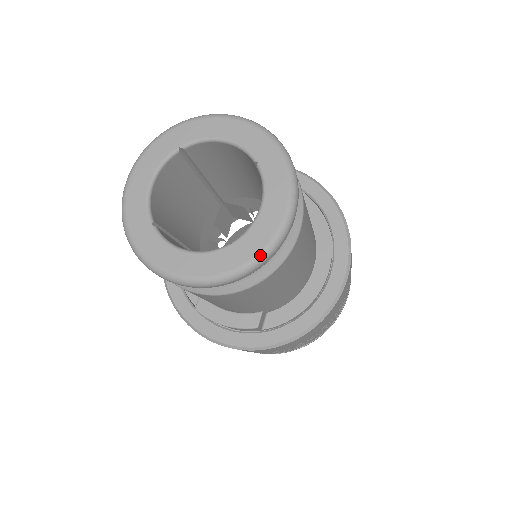
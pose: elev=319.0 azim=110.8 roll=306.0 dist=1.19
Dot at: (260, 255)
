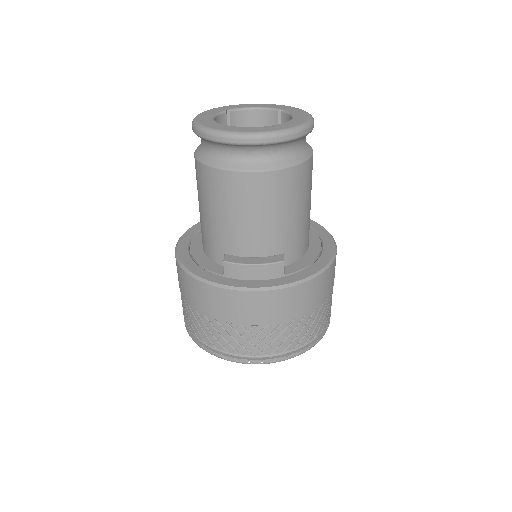
Dot at: (304, 124)
